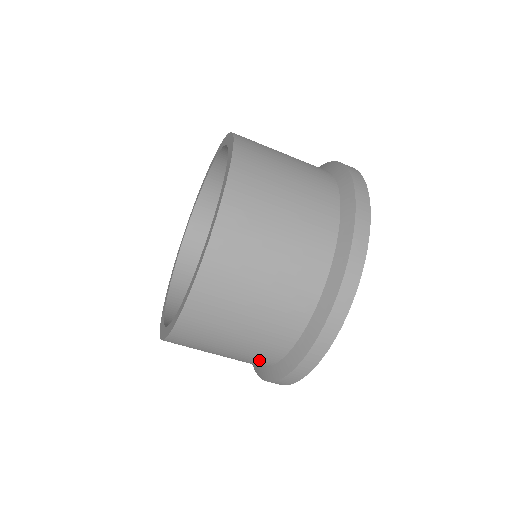
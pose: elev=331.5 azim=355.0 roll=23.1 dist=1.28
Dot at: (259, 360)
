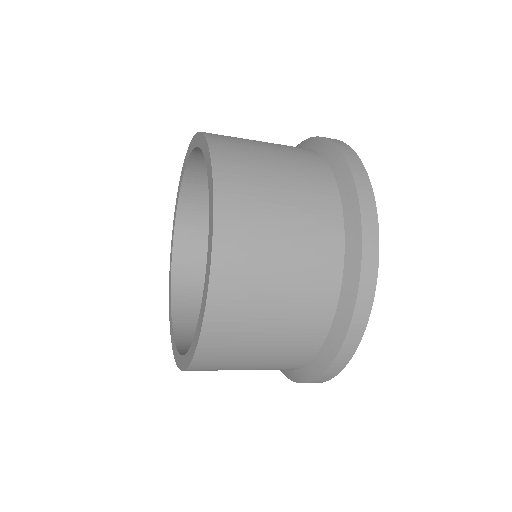
Dot at: (322, 290)
